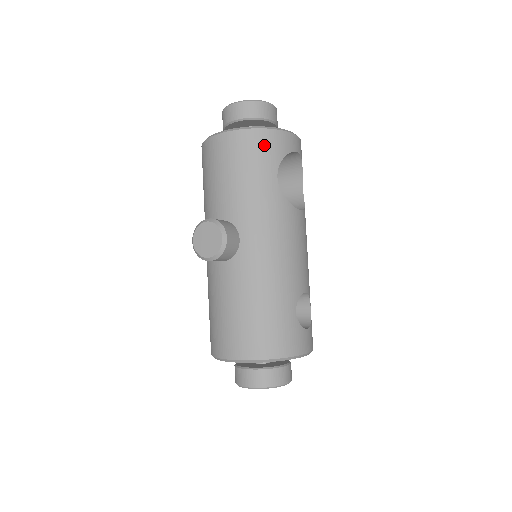
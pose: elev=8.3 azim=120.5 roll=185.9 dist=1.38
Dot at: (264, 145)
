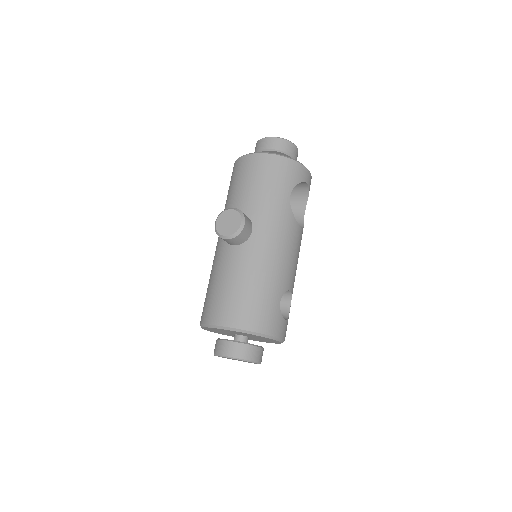
Dot at: (286, 170)
